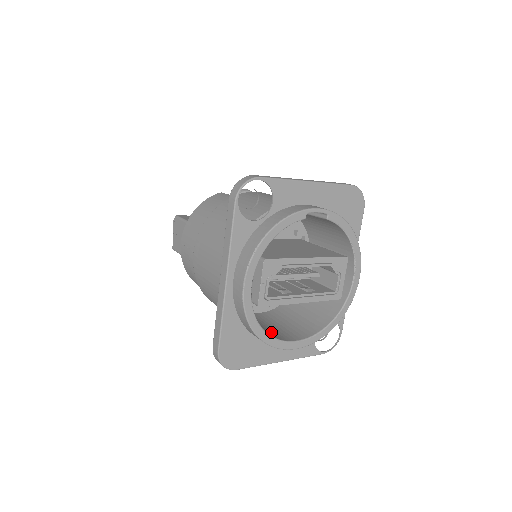
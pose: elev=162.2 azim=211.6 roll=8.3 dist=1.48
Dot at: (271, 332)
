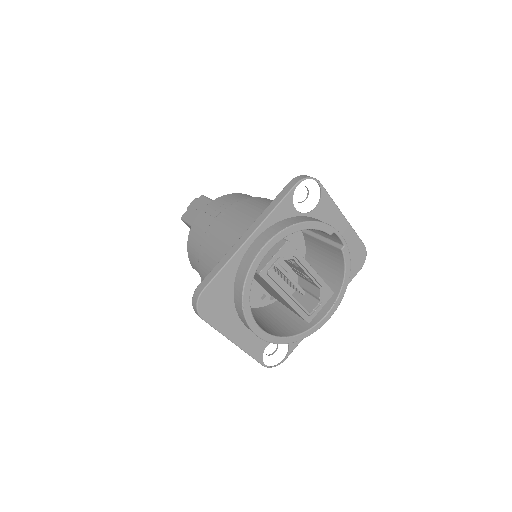
Dot at: occluded
